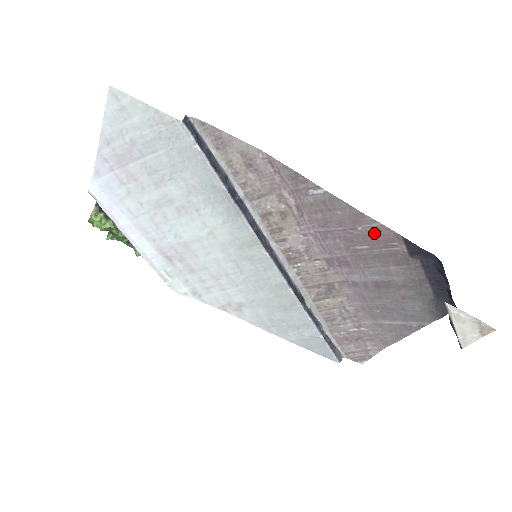
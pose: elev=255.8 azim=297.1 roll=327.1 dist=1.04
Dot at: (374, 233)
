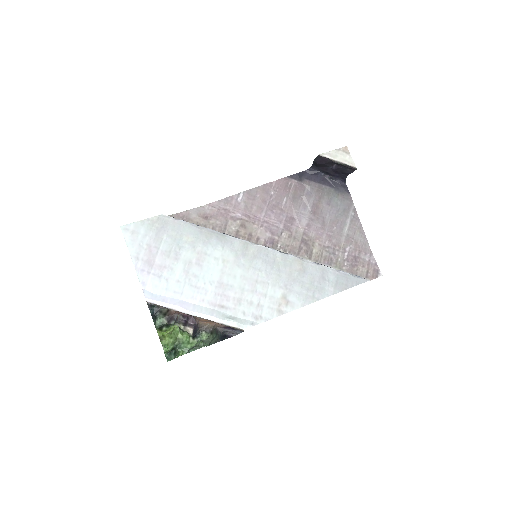
Dot at: (278, 188)
